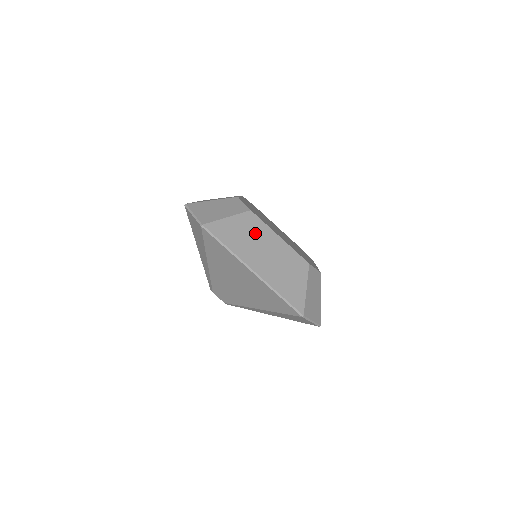
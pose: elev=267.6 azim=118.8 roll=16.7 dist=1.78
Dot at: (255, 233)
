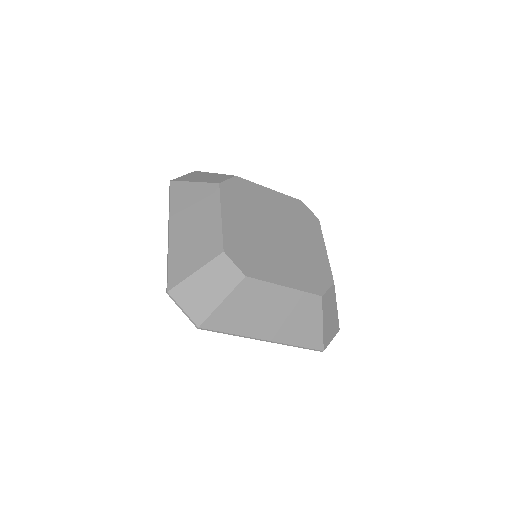
Dot at: (203, 202)
